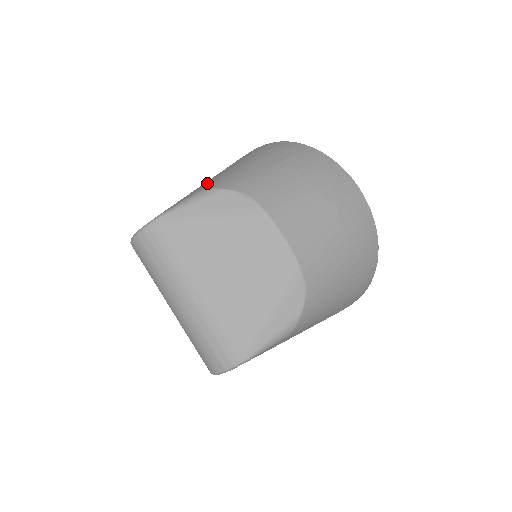
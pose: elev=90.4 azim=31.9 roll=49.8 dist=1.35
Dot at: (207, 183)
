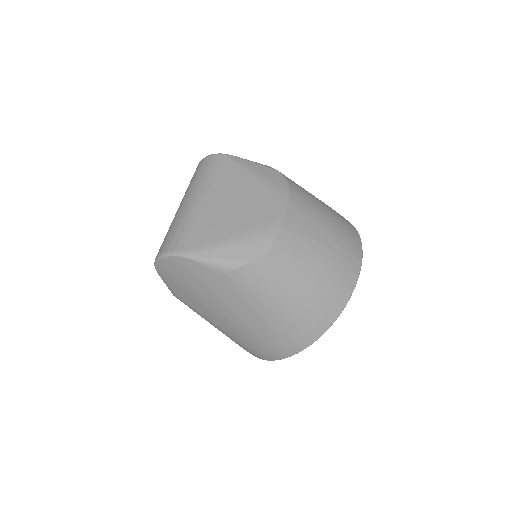
Dot at: occluded
